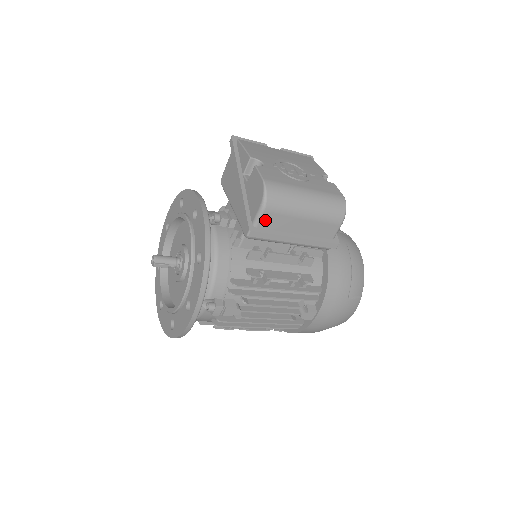
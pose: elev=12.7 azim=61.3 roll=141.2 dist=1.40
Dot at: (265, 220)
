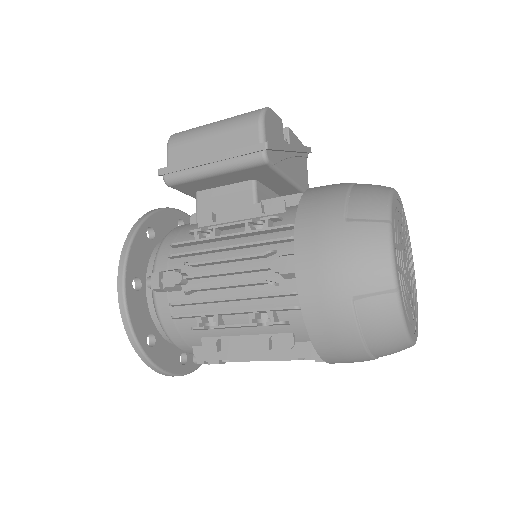
Dot at: (173, 156)
